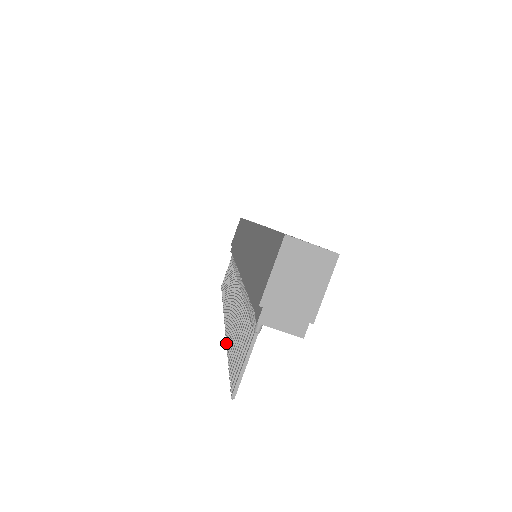
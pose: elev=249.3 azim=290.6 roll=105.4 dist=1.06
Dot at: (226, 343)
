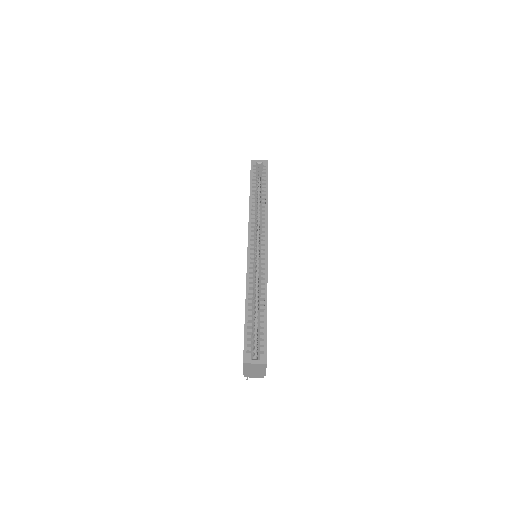
Dot at: occluded
